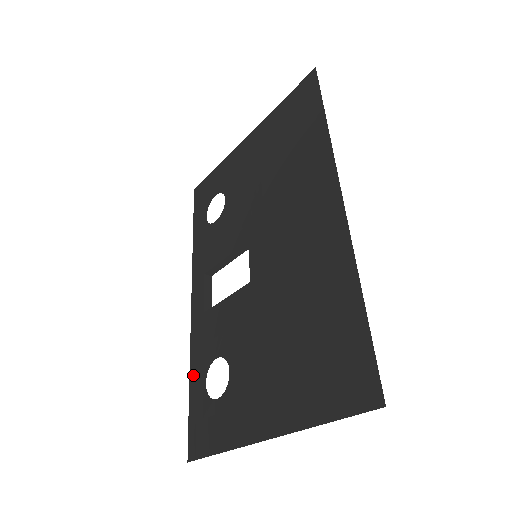
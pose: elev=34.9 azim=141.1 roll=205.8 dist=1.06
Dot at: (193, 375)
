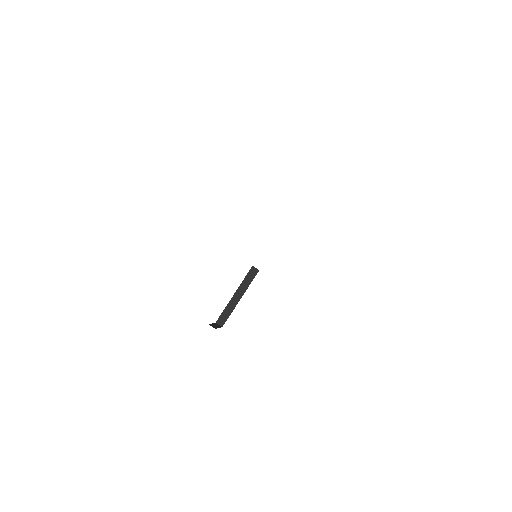
Dot at: occluded
